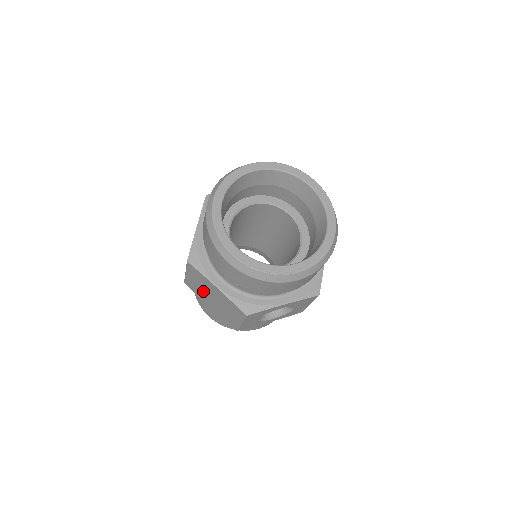
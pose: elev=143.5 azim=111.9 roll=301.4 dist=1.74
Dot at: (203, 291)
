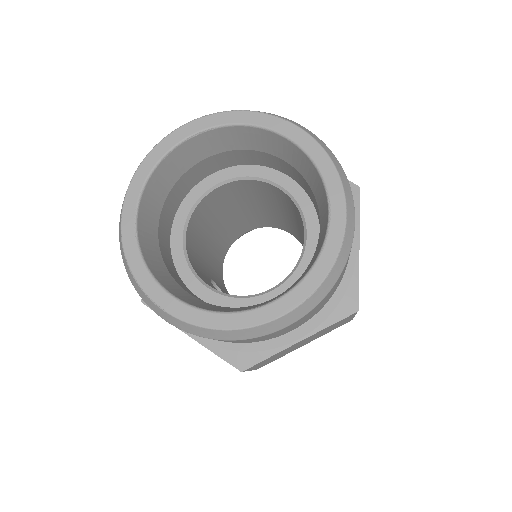
Dot at: occluded
